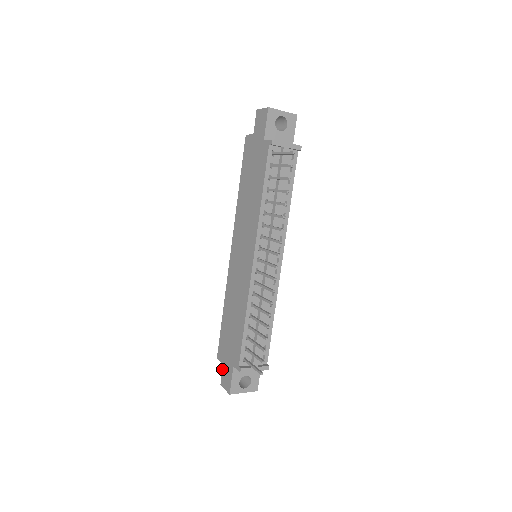
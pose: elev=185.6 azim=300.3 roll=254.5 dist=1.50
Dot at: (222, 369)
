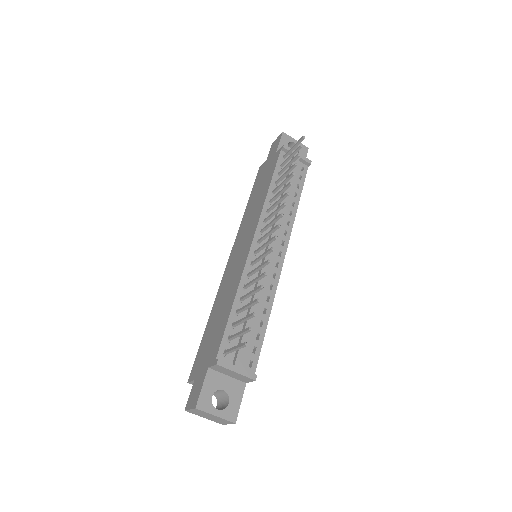
Dot at: (192, 387)
